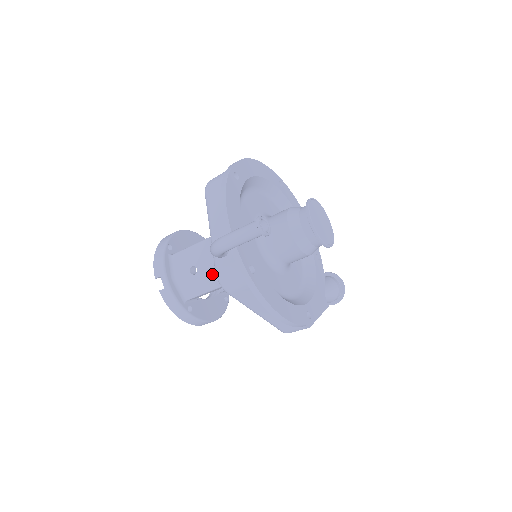
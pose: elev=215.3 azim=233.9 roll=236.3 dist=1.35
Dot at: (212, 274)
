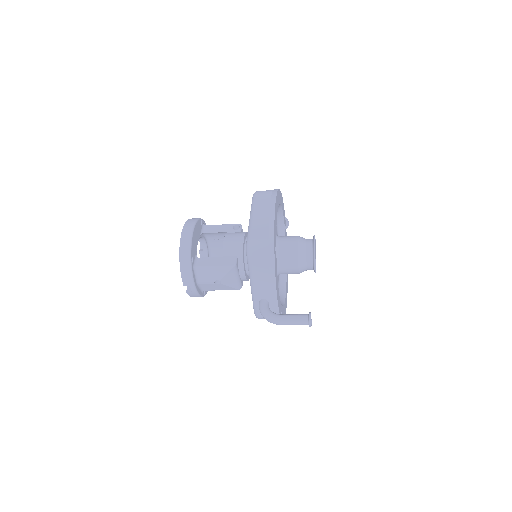
Dot at: (233, 285)
